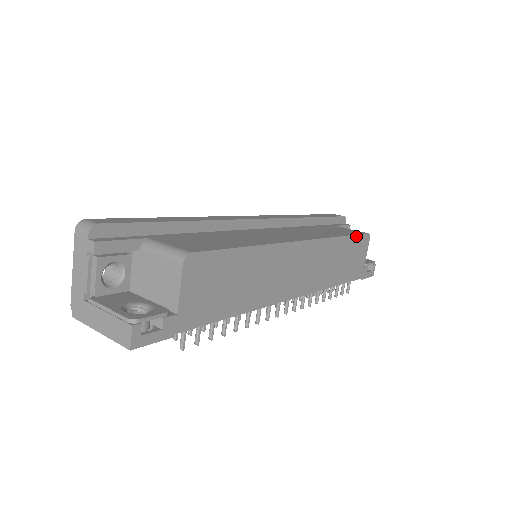
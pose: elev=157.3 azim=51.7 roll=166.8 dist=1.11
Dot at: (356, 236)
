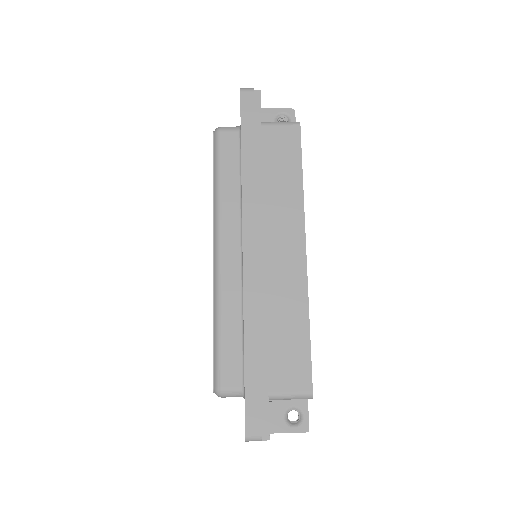
Dot at: (301, 152)
